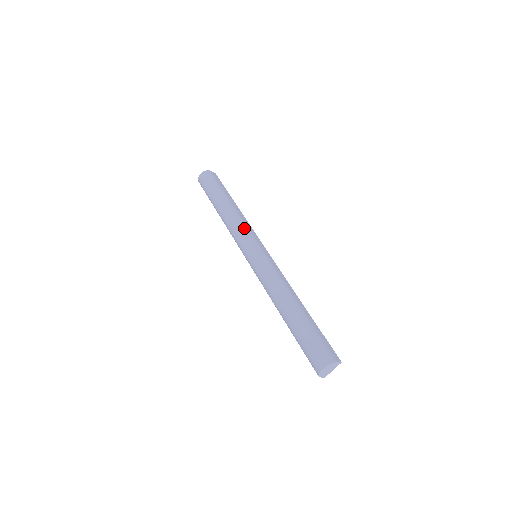
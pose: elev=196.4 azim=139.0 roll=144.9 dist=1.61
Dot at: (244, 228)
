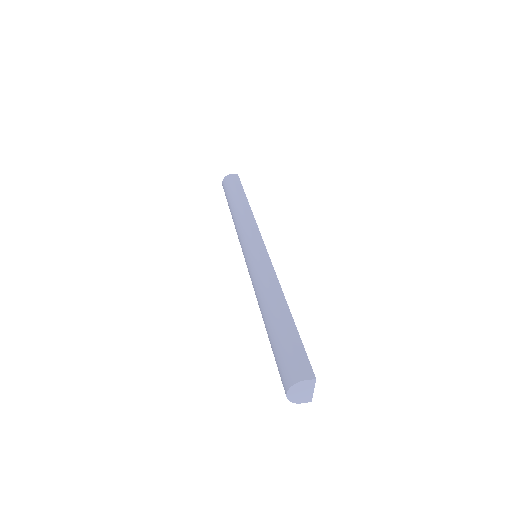
Dot at: (243, 227)
